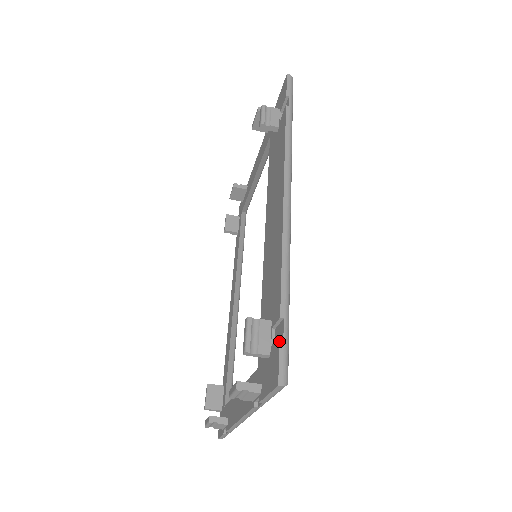
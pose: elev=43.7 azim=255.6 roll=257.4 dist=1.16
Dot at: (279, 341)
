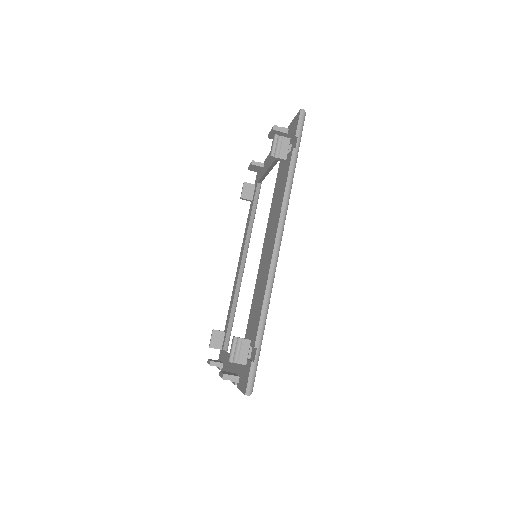
Dot at: (251, 365)
